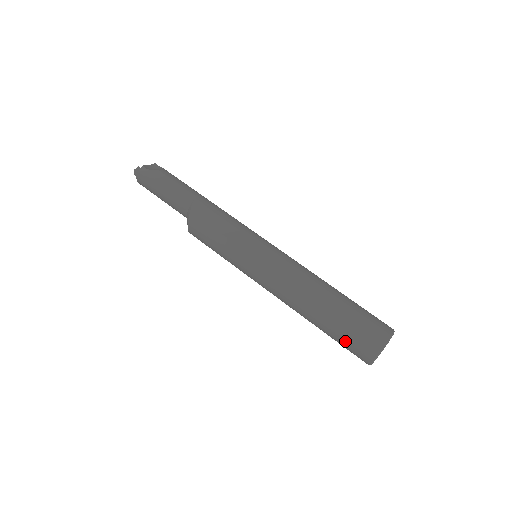
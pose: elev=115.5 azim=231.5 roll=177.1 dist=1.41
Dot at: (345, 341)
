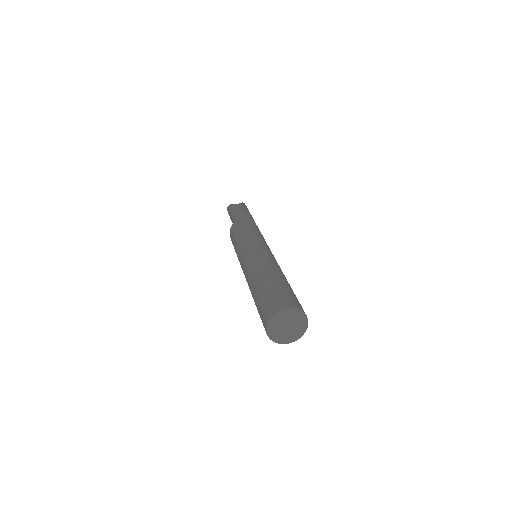
Dot at: occluded
